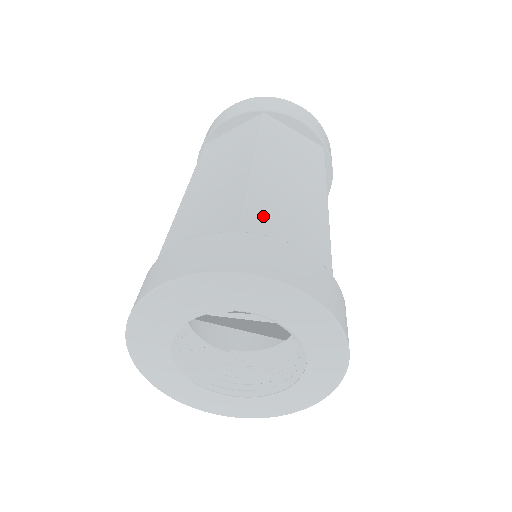
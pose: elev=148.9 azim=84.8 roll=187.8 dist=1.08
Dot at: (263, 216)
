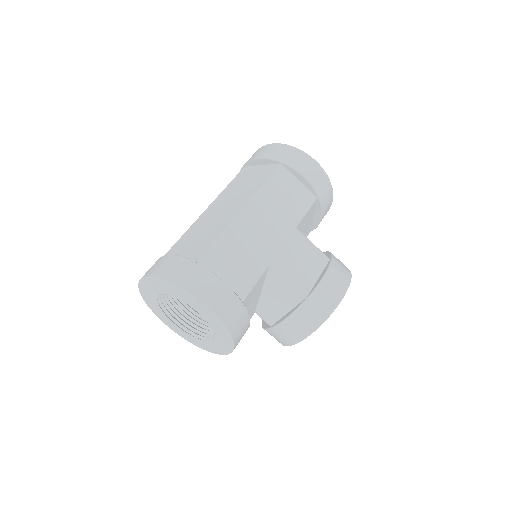
Dot at: (183, 243)
